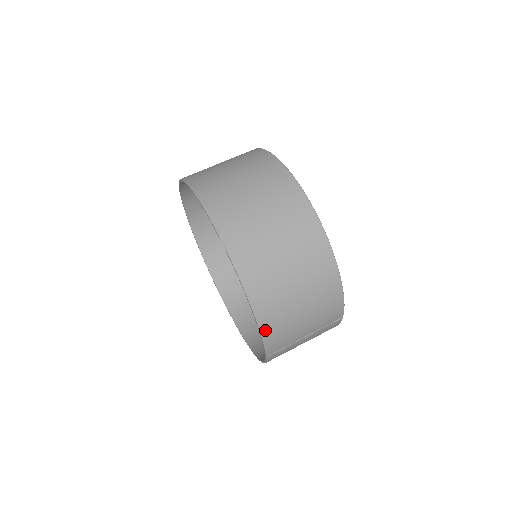
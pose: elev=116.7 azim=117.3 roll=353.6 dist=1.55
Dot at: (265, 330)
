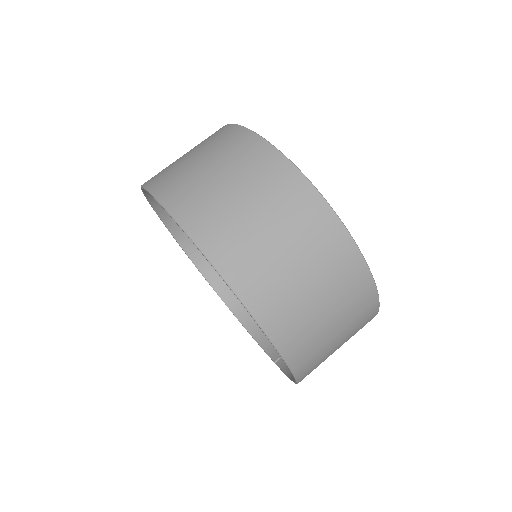
Dot at: occluded
